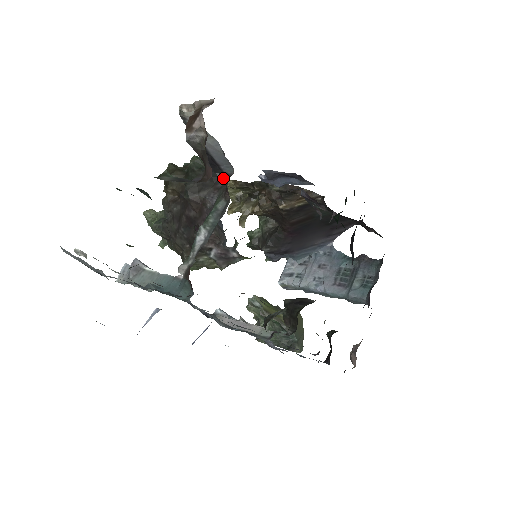
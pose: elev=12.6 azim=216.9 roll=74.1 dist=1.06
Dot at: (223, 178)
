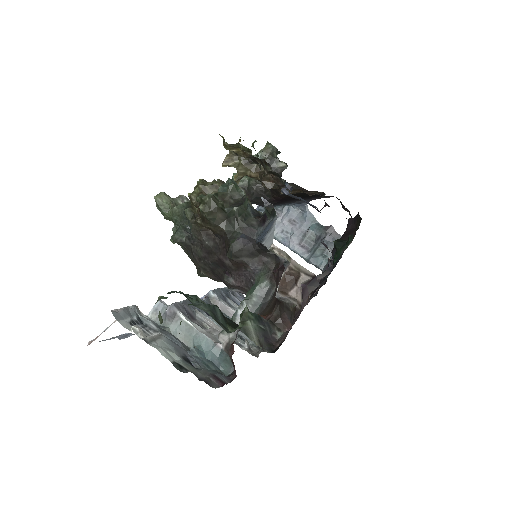
Dot at: (271, 255)
